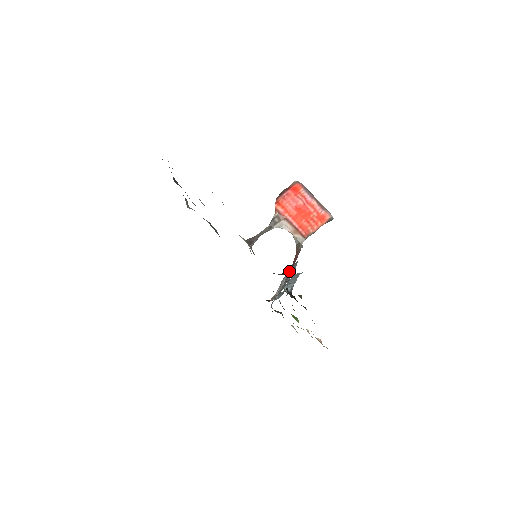
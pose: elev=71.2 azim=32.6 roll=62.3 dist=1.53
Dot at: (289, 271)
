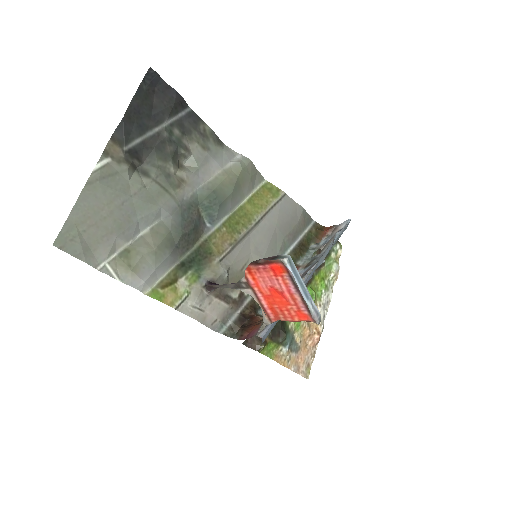
Dot at: (240, 339)
